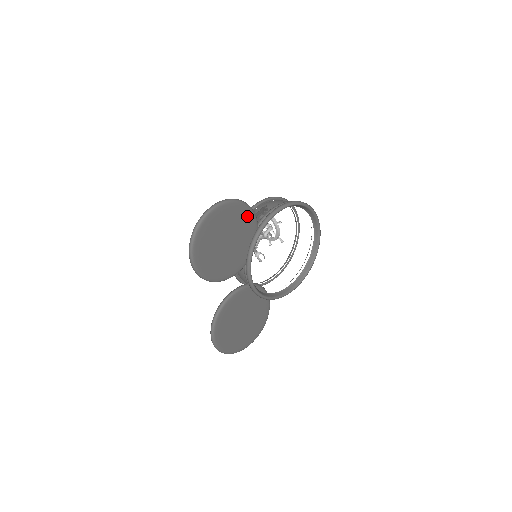
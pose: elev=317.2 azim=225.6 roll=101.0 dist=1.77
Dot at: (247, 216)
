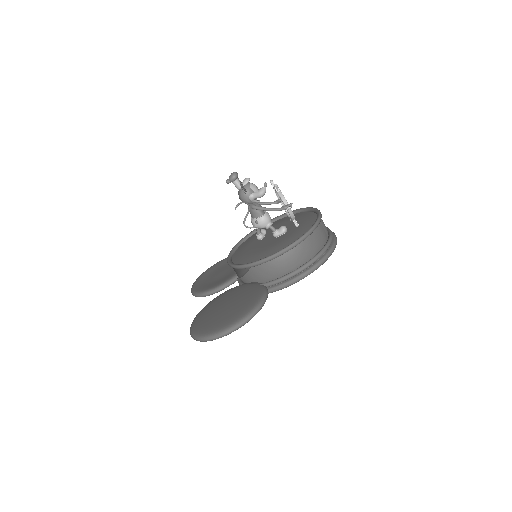
Dot at: occluded
